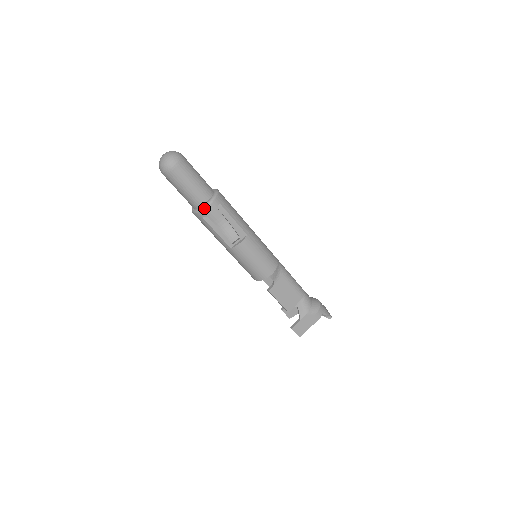
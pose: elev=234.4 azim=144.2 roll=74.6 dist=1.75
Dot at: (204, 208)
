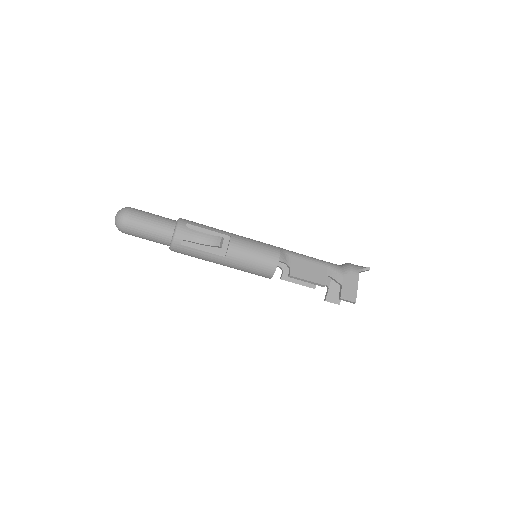
Dot at: (175, 234)
